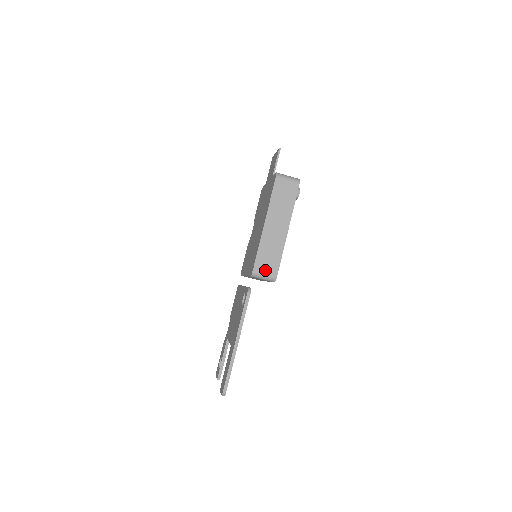
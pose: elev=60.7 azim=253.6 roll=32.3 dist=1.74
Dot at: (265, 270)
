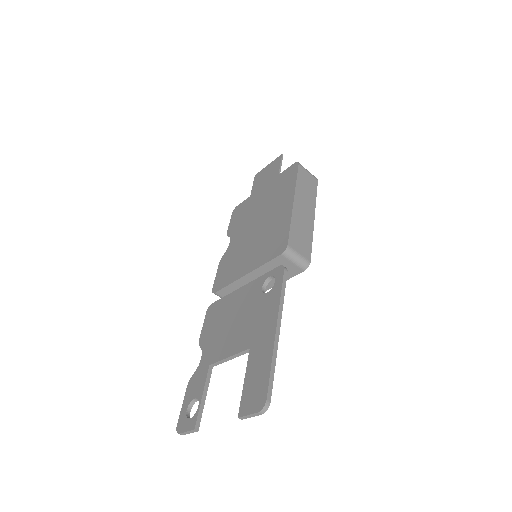
Dot at: (299, 250)
